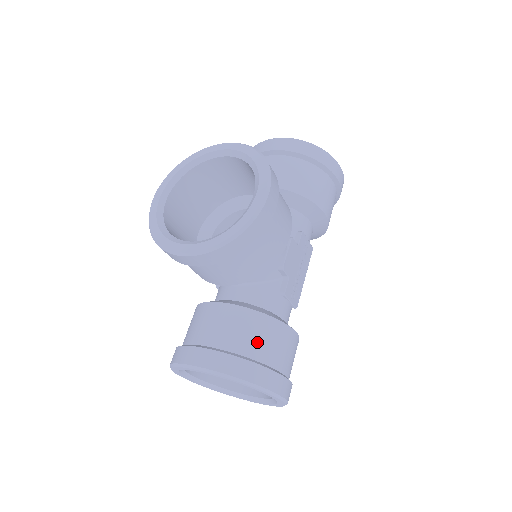
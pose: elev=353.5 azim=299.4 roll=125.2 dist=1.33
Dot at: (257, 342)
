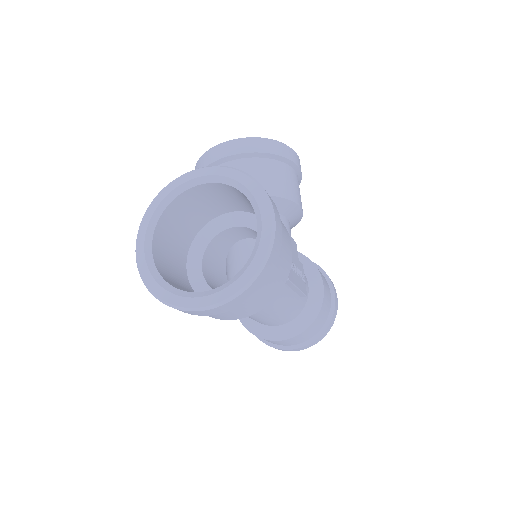
Dot at: occluded
